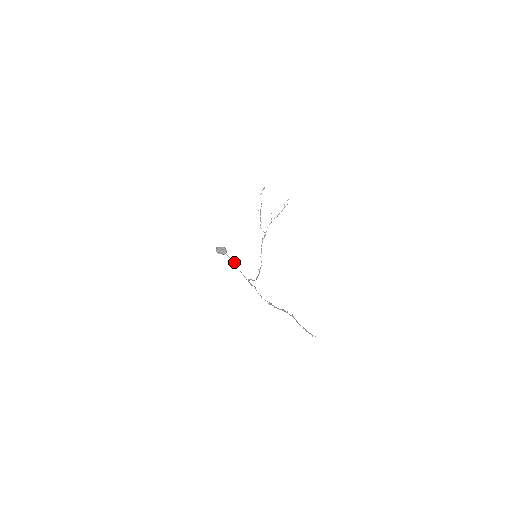
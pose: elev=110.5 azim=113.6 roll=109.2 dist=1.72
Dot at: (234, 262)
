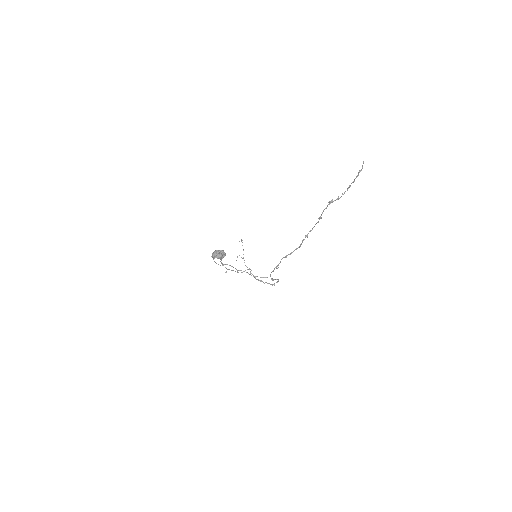
Dot at: occluded
